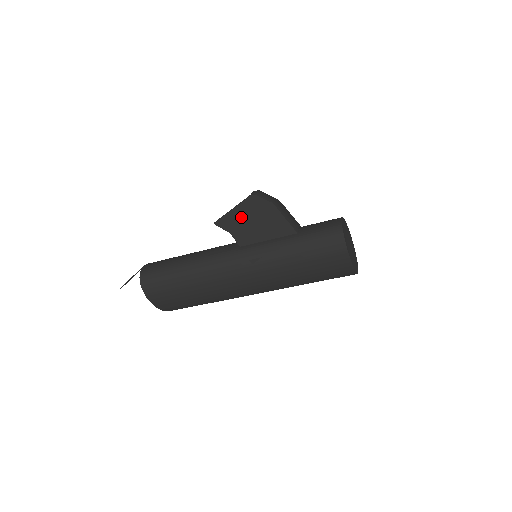
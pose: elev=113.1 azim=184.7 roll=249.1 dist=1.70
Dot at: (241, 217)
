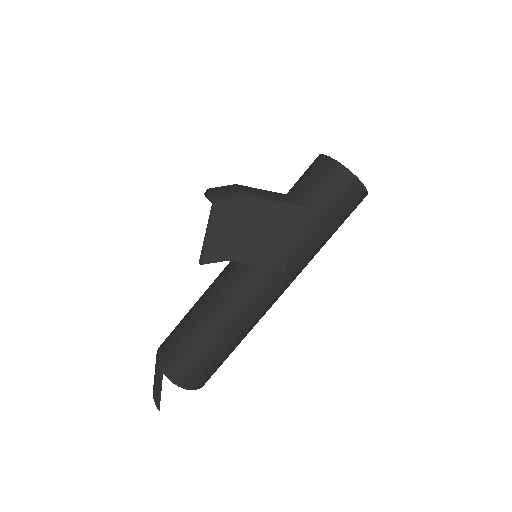
Dot at: (225, 235)
